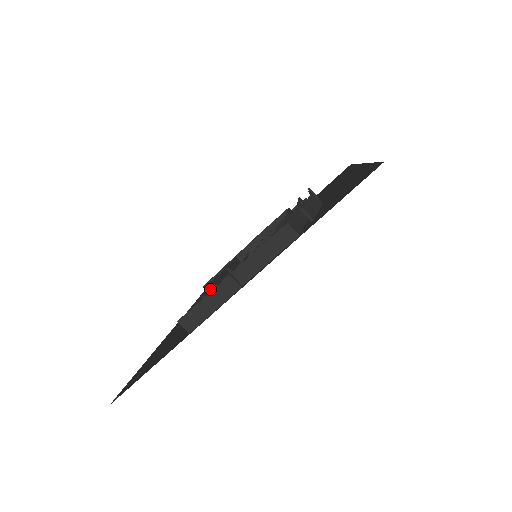
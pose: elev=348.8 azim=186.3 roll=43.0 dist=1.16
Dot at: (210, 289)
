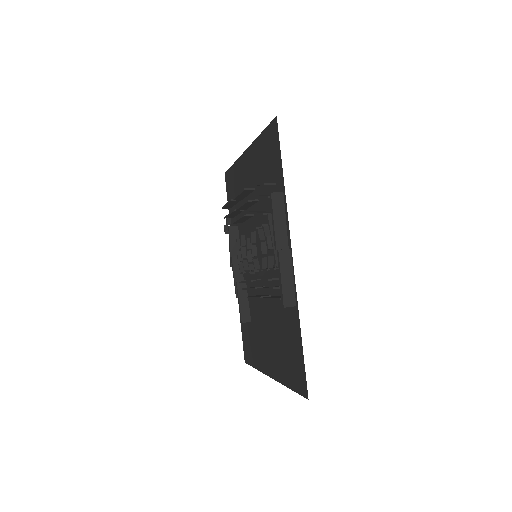
Dot at: (267, 288)
